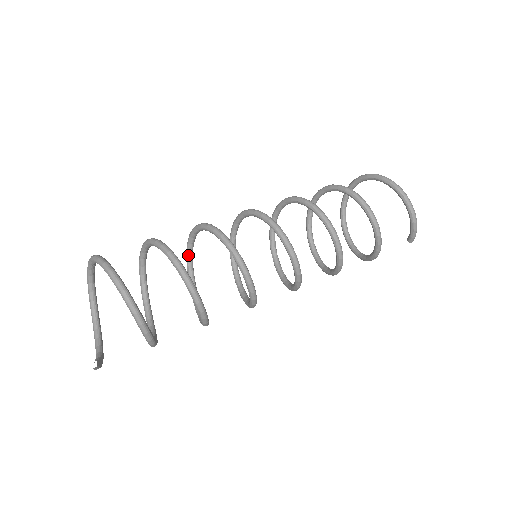
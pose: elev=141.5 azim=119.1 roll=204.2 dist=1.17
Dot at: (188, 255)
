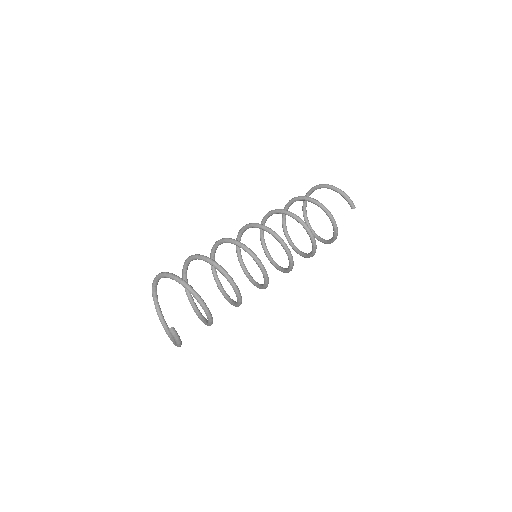
Dot at: (218, 284)
